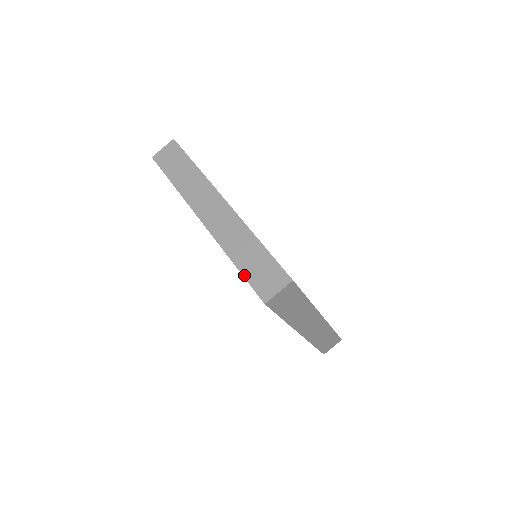
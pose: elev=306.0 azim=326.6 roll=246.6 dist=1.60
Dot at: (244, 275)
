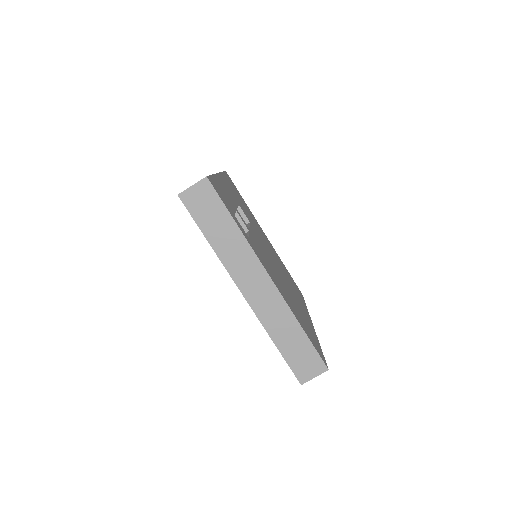
Dot at: (285, 357)
